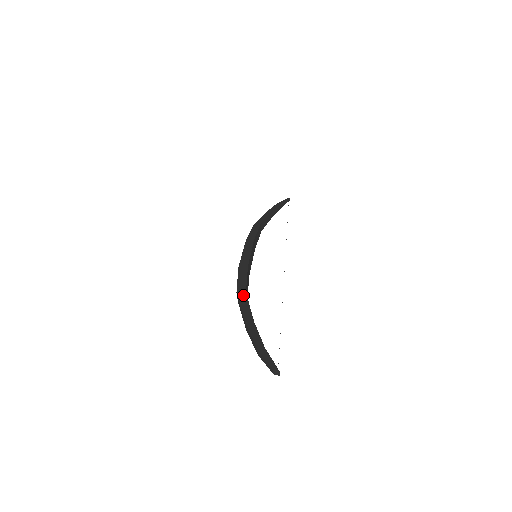
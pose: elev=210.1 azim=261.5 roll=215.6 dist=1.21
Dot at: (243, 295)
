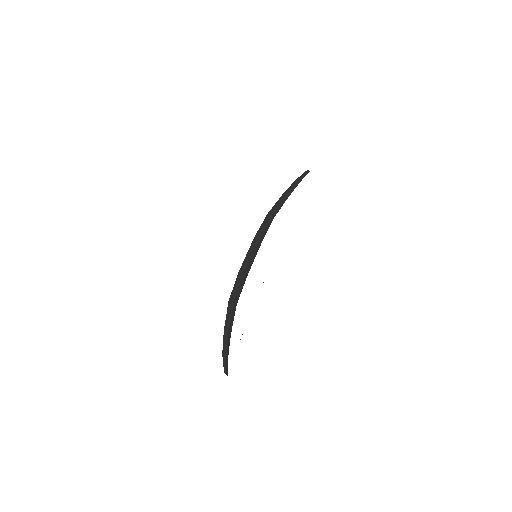
Dot at: (231, 304)
